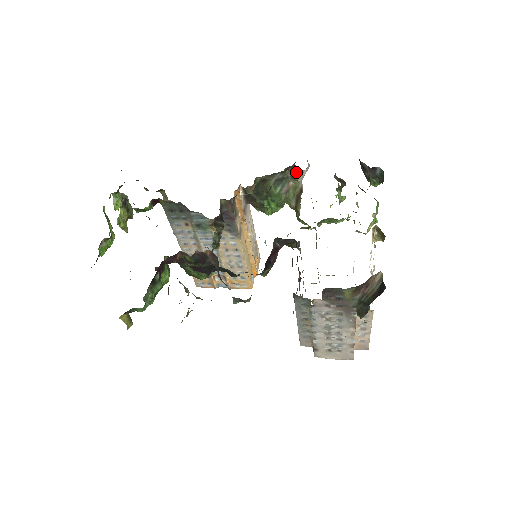
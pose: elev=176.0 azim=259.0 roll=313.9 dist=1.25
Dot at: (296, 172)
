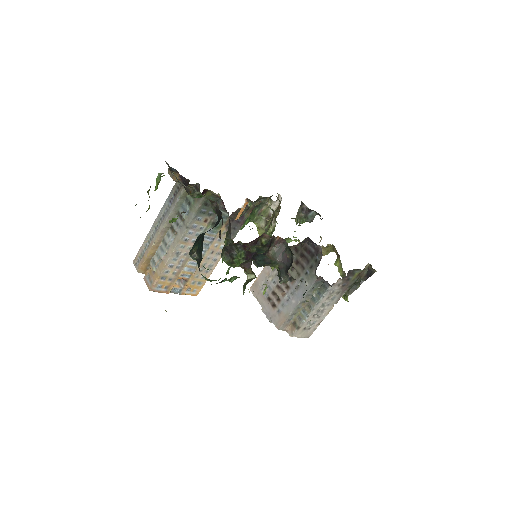
Dot at: (271, 201)
